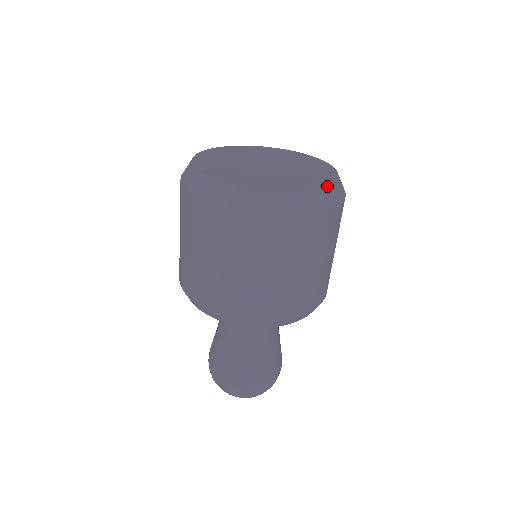
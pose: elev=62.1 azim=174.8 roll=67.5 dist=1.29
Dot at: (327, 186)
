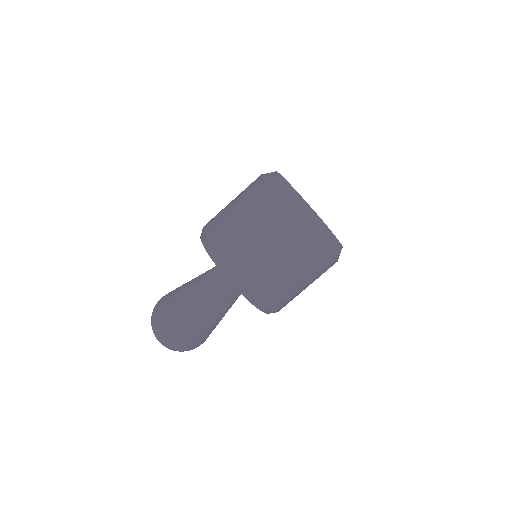
Dot at: (326, 225)
